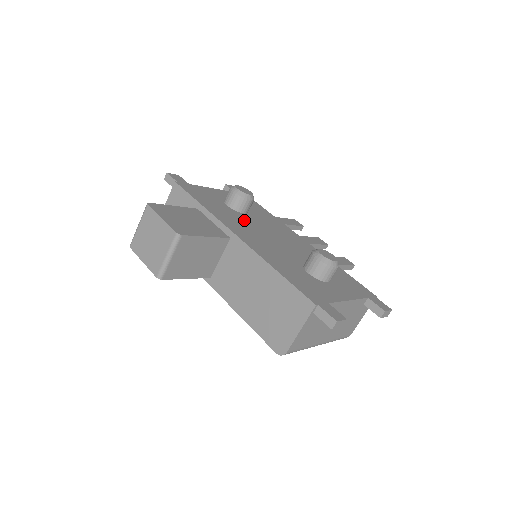
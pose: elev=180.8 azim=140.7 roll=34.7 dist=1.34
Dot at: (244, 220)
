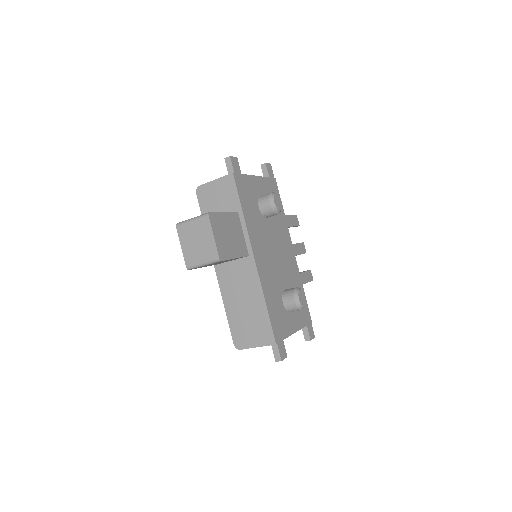
Dot at: (264, 230)
